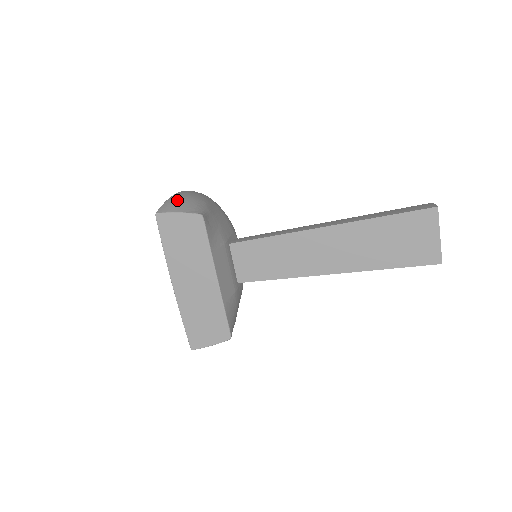
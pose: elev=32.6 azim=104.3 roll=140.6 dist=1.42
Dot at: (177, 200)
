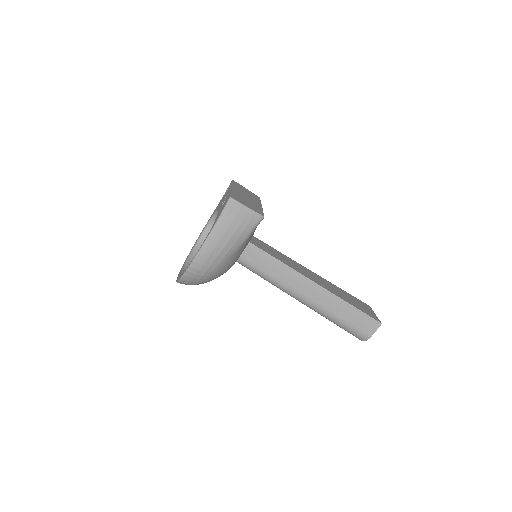
Dot at: occluded
